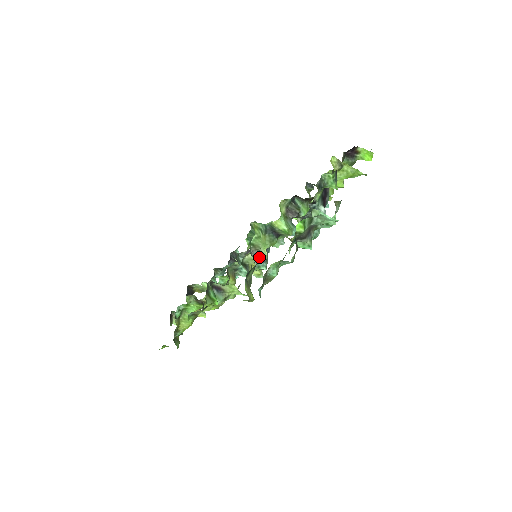
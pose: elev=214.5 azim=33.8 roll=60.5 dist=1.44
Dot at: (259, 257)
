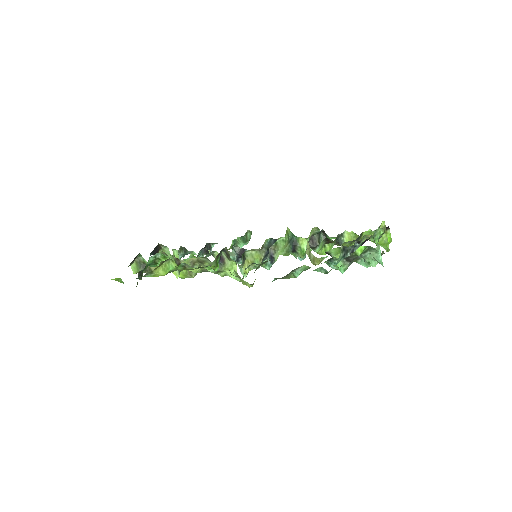
Dot at: (271, 257)
